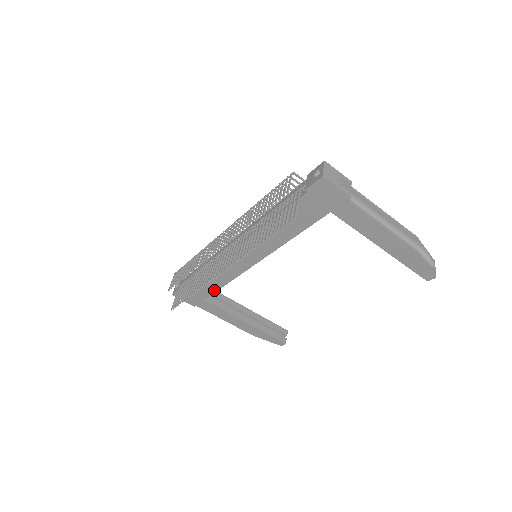
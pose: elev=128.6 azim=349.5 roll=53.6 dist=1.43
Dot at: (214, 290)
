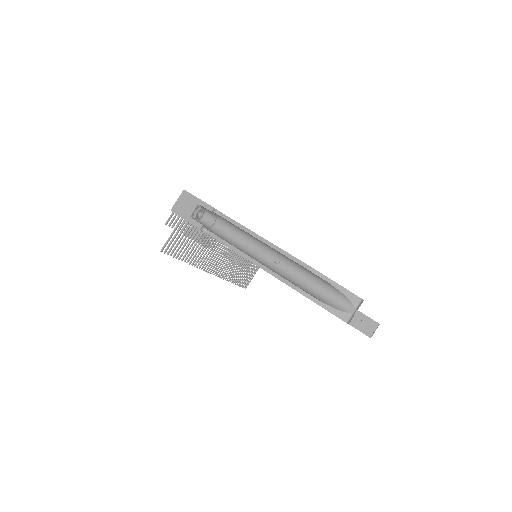
Dot at: occluded
